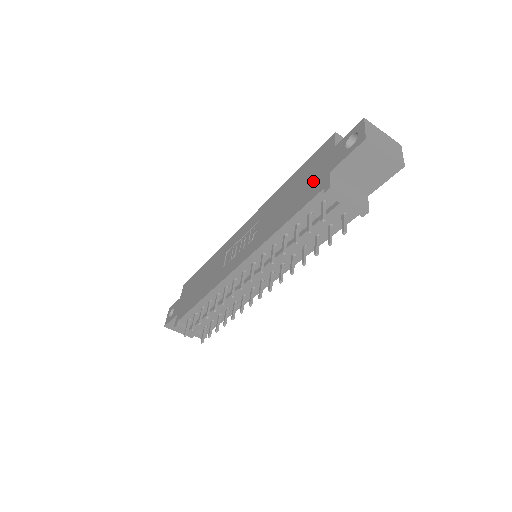
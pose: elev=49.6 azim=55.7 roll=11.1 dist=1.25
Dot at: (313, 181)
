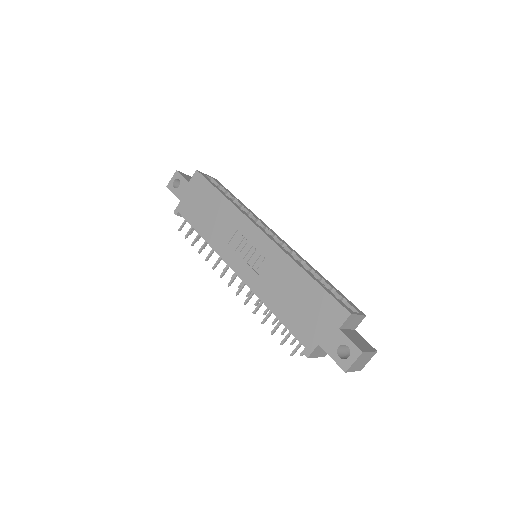
Dot at: (309, 325)
